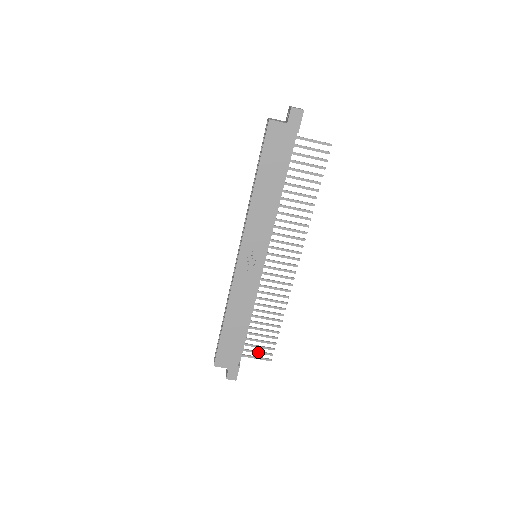
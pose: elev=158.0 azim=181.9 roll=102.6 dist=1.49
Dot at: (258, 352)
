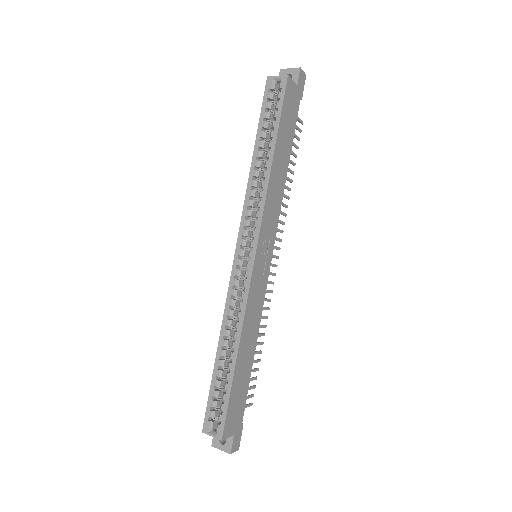
Dot at: occluded
